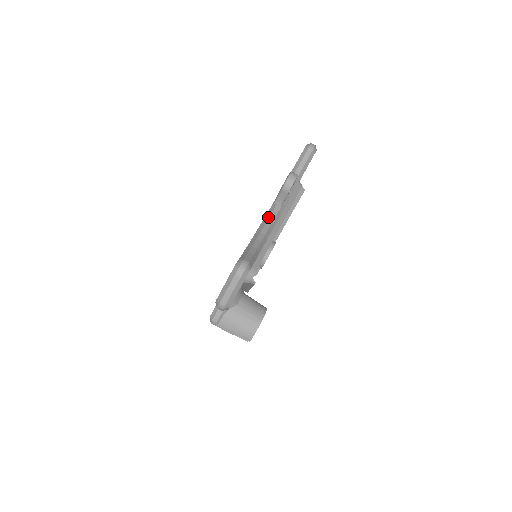
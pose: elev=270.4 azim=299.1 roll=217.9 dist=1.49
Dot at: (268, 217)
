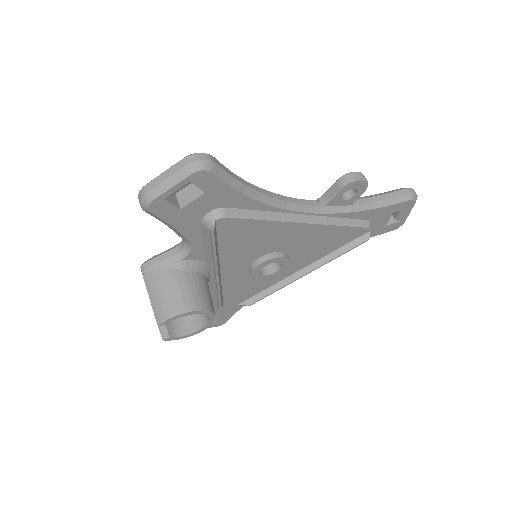
Dot at: occluded
